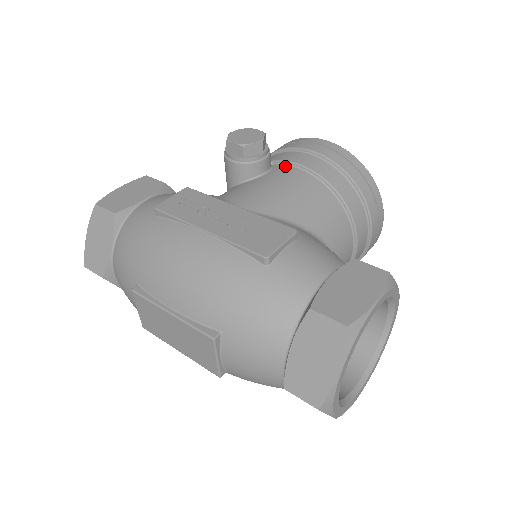
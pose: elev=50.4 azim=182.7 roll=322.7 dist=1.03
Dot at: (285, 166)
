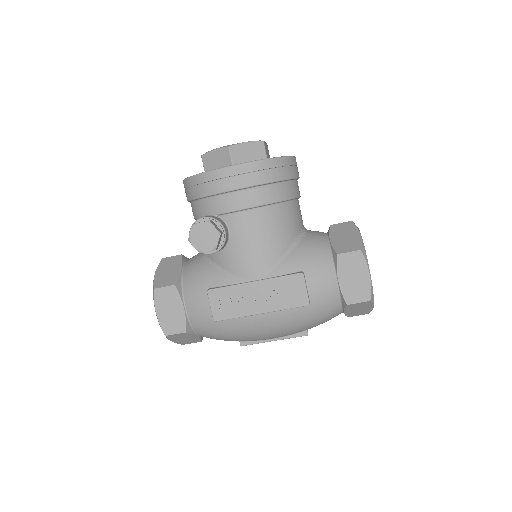
Dot at: (233, 216)
